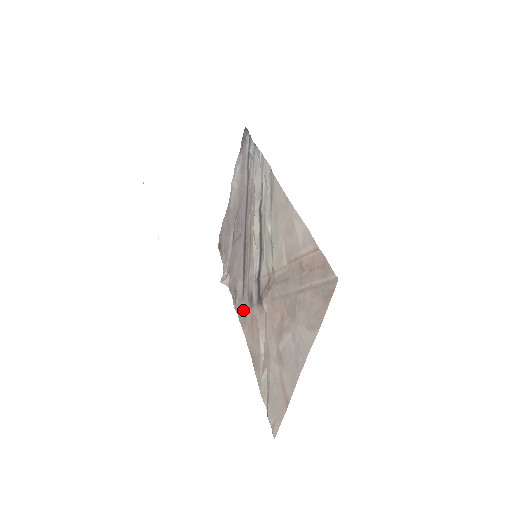
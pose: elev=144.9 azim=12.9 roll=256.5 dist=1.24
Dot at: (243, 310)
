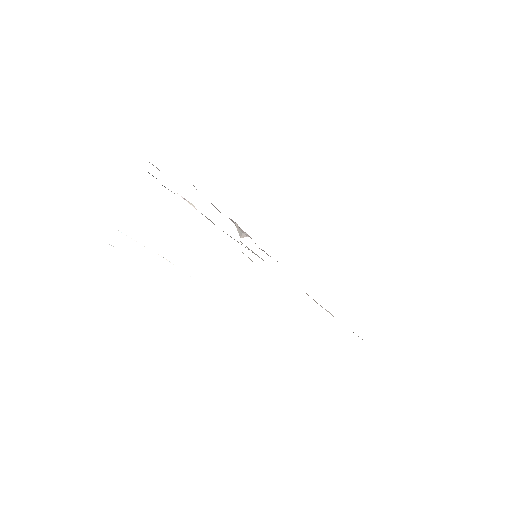
Dot at: occluded
